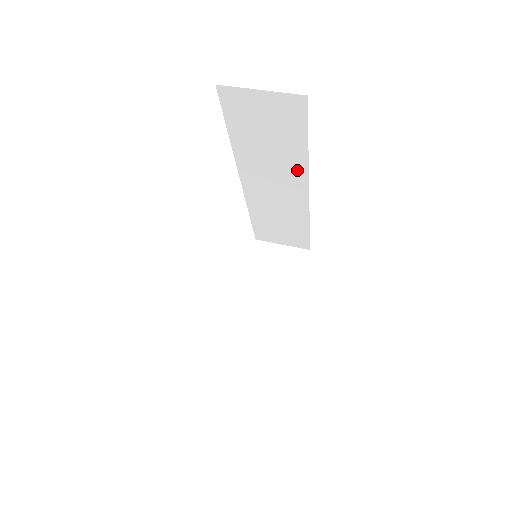
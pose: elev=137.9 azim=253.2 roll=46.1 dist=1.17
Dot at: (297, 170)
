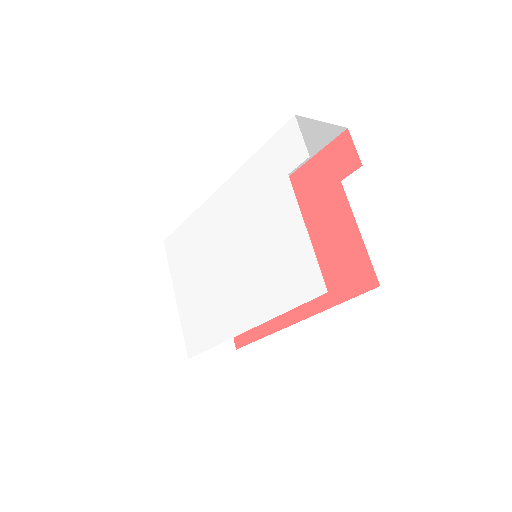
Dot at: occluded
